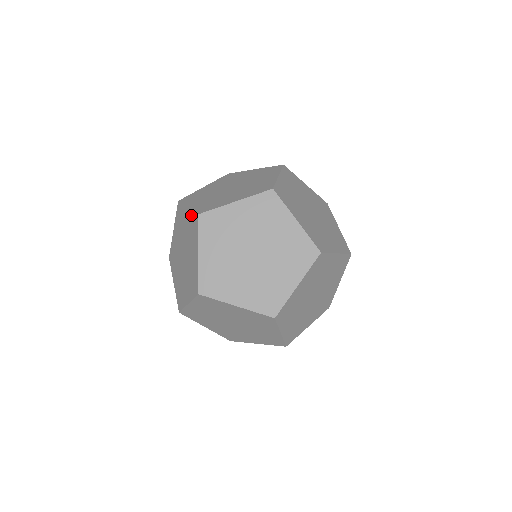
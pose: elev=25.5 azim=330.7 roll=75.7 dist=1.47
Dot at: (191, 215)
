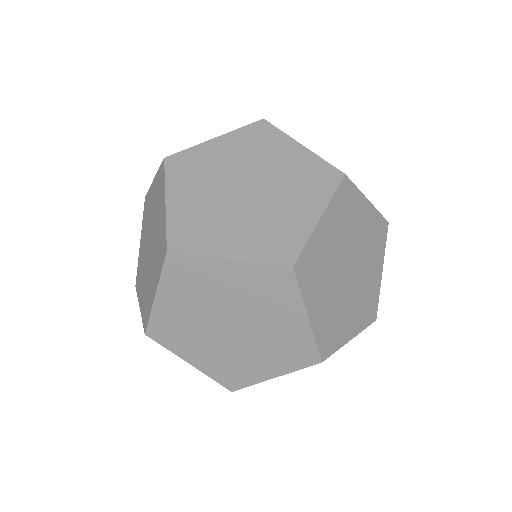
Dot at: occluded
